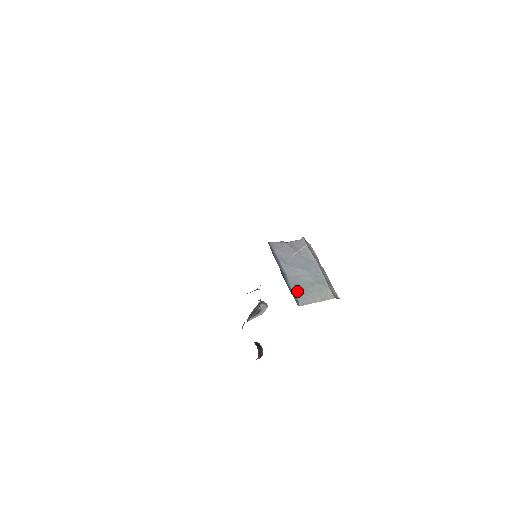
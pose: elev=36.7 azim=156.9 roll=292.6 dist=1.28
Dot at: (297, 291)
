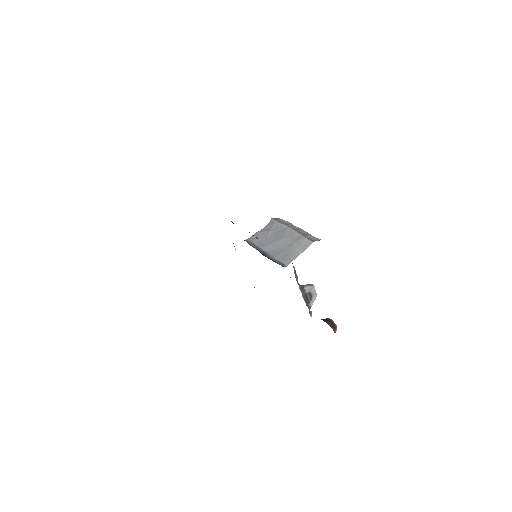
Dot at: (281, 258)
